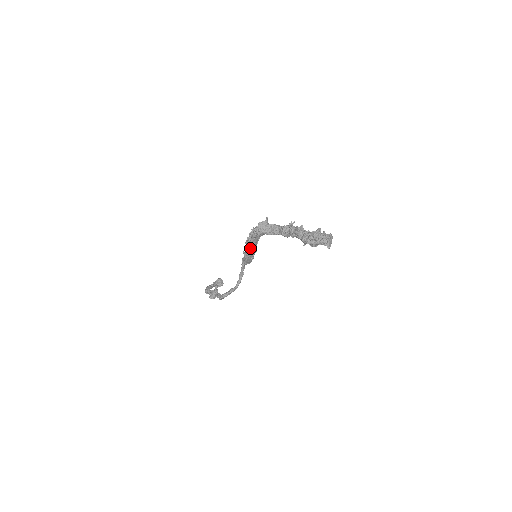
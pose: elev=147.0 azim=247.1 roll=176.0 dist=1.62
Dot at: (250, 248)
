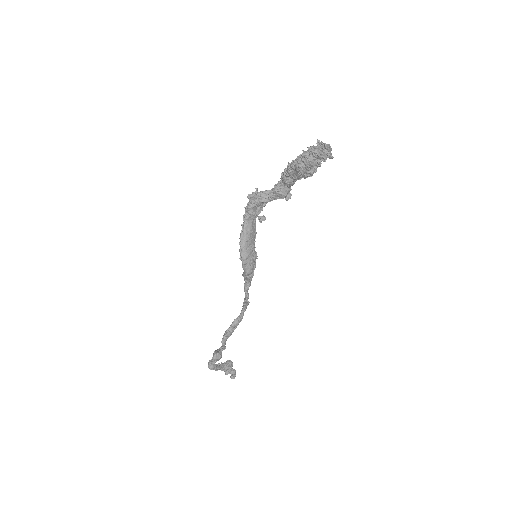
Dot at: (245, 238)
